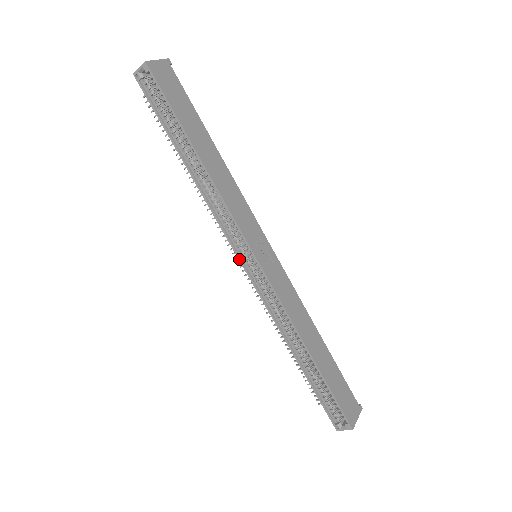
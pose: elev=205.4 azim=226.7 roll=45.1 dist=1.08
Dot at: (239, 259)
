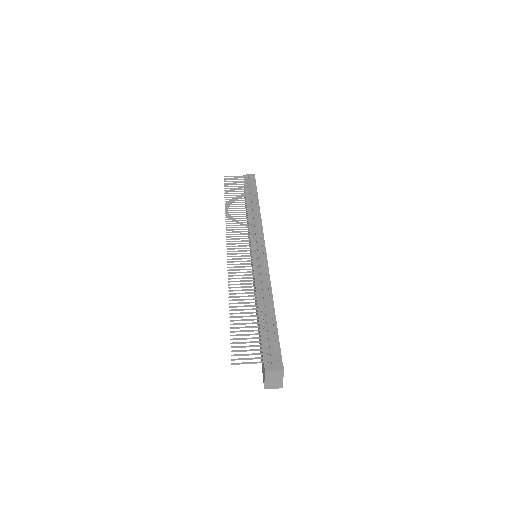
Dot at: occluded
